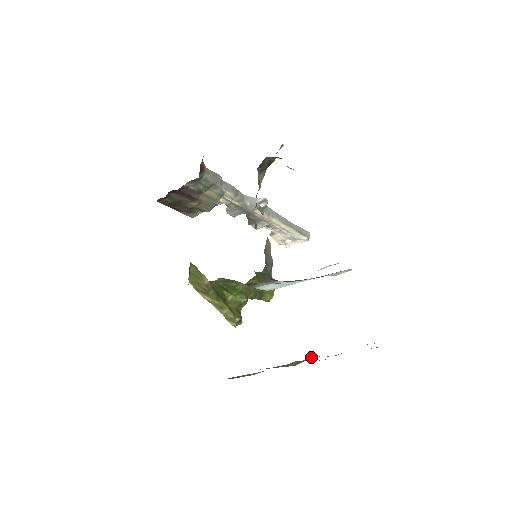
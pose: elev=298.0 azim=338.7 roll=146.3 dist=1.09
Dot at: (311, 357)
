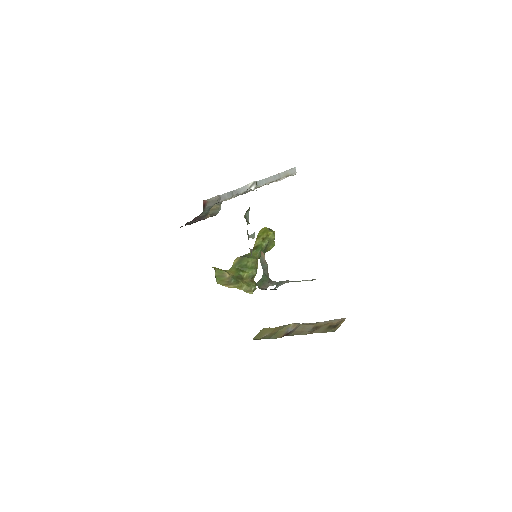
Dot at: (300, 325)
